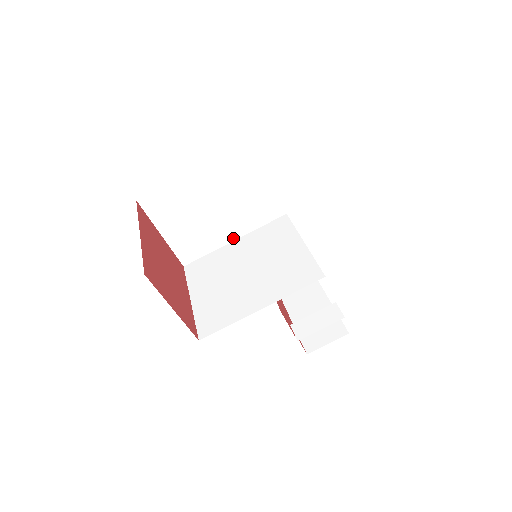
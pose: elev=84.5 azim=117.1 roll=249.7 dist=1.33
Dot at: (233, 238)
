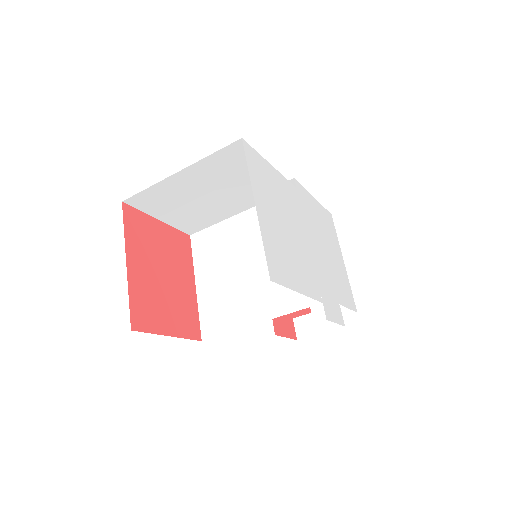
Dot at: (238, 212)
